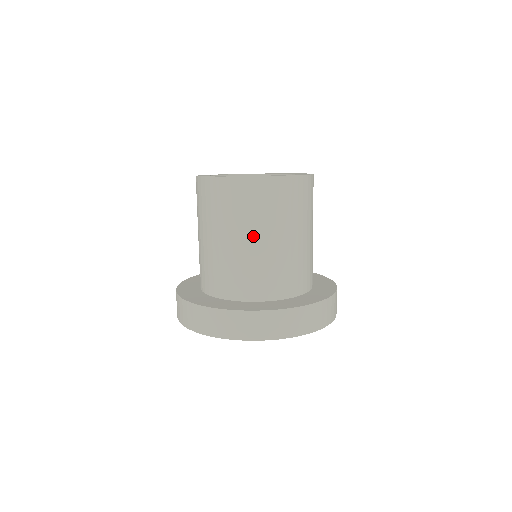
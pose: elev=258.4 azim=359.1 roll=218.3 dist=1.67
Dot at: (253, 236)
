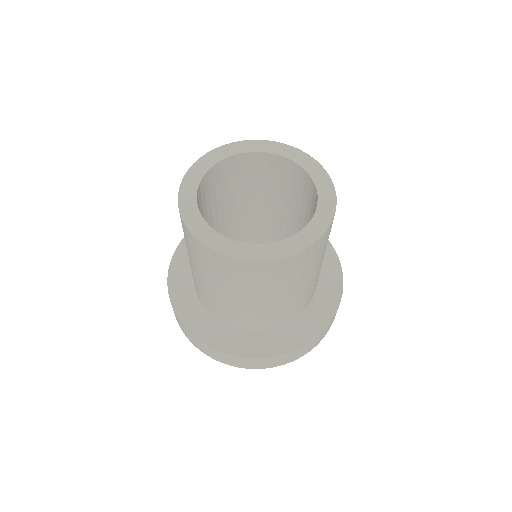
Dot at: (234, 295)
